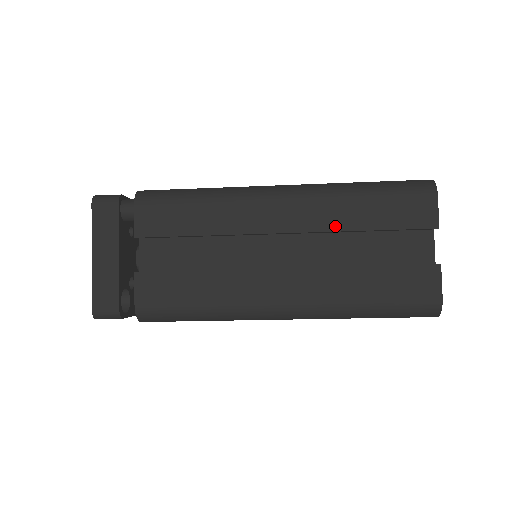
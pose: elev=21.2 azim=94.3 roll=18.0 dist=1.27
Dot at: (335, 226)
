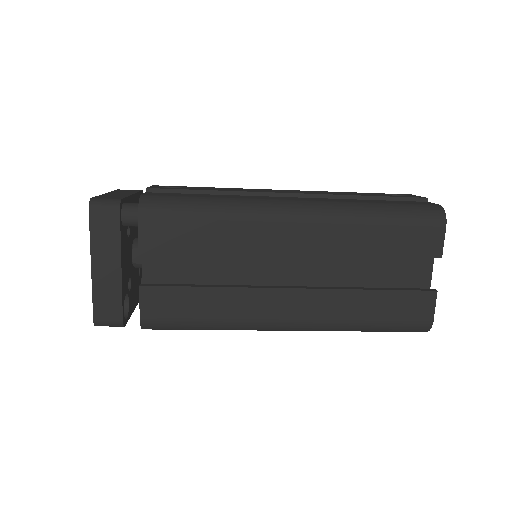
Dot at: (346, 250)
